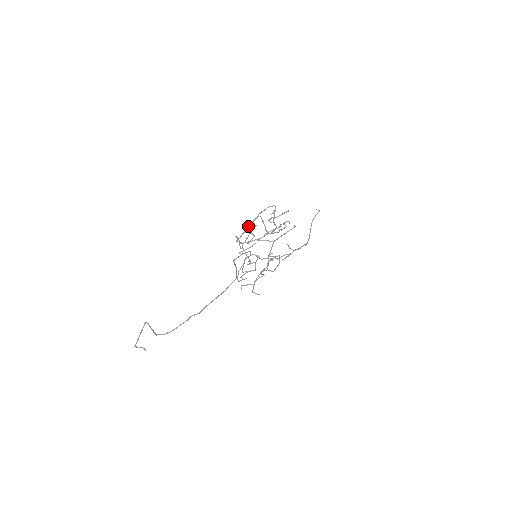
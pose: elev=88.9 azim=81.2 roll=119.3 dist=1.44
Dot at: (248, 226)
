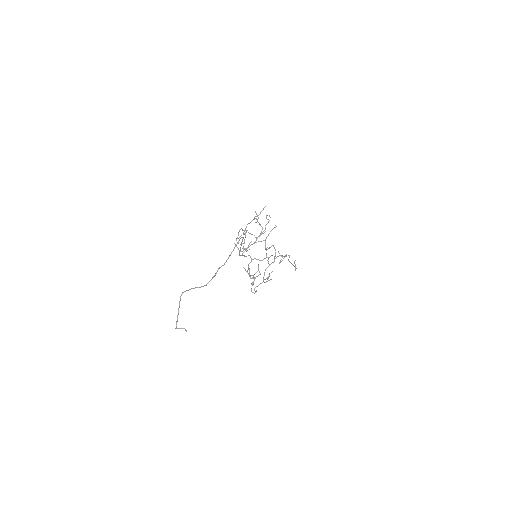
Dot at: (241, 228)
